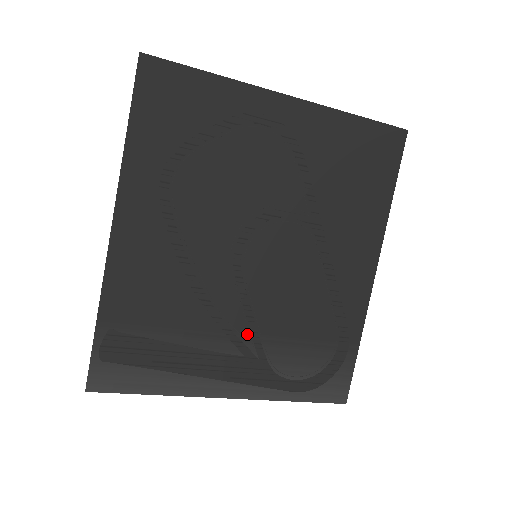
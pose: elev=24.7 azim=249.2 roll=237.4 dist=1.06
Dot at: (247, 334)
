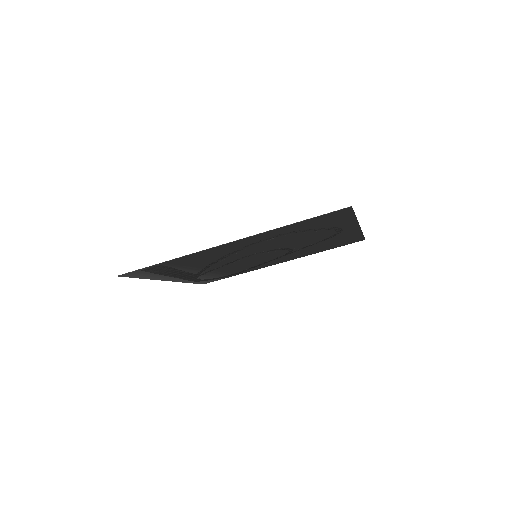
Dot at: (209, 270)
